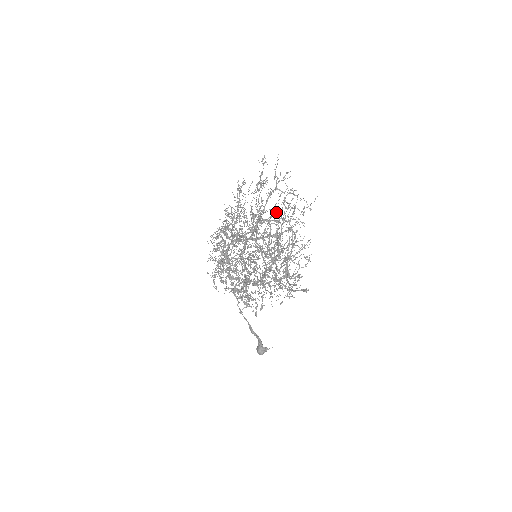
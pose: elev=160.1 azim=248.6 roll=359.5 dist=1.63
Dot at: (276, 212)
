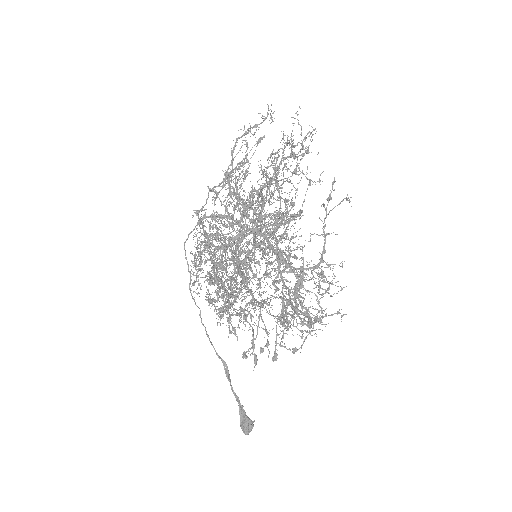
Dot at: (270, 178)
